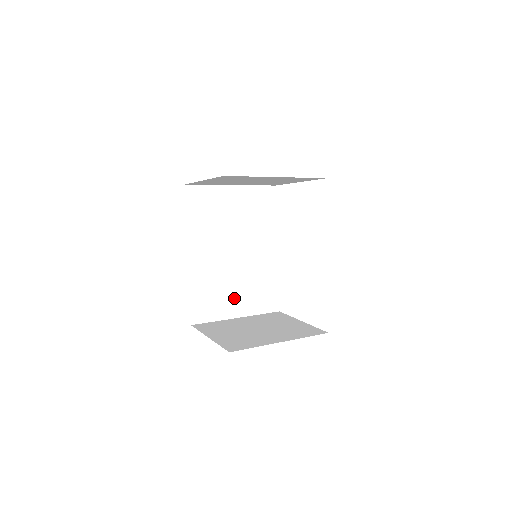
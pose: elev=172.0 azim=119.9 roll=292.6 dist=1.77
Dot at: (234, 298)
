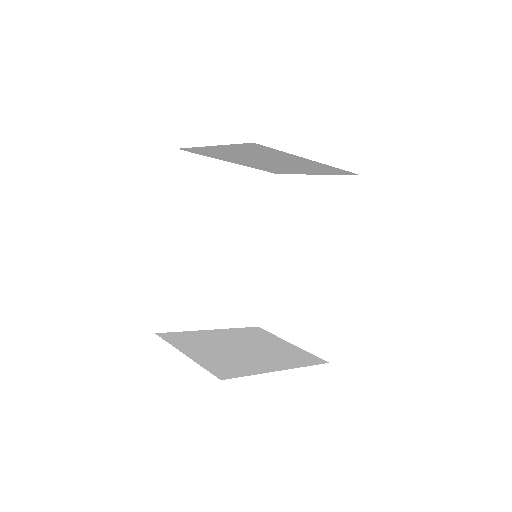
Dot at: (211, 304)
